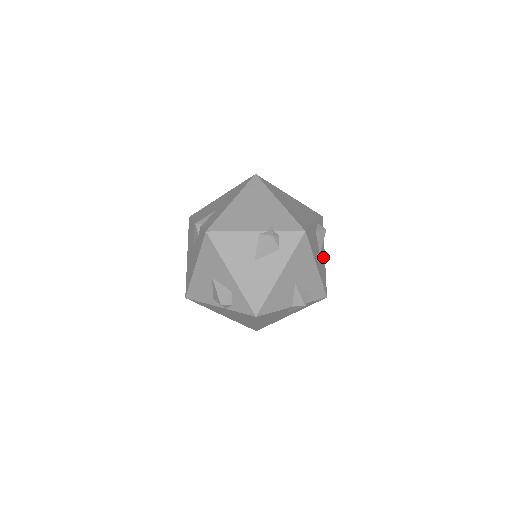
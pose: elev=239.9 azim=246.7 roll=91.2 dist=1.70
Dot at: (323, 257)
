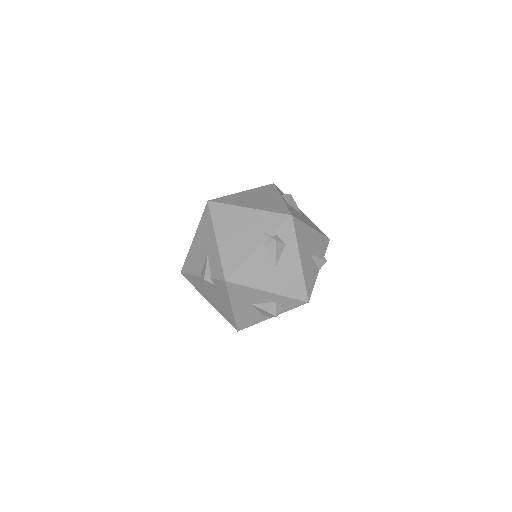
Dot at: (303, 214)
